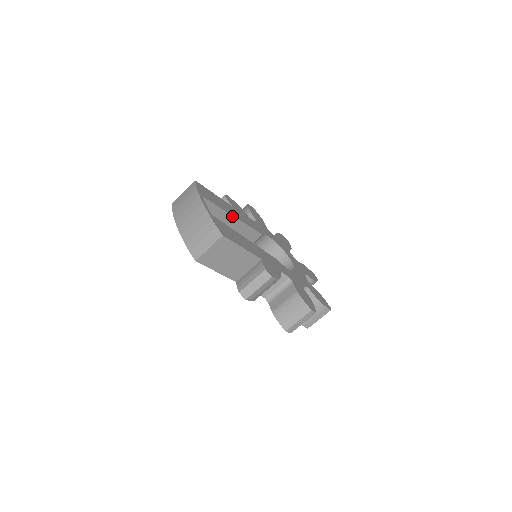
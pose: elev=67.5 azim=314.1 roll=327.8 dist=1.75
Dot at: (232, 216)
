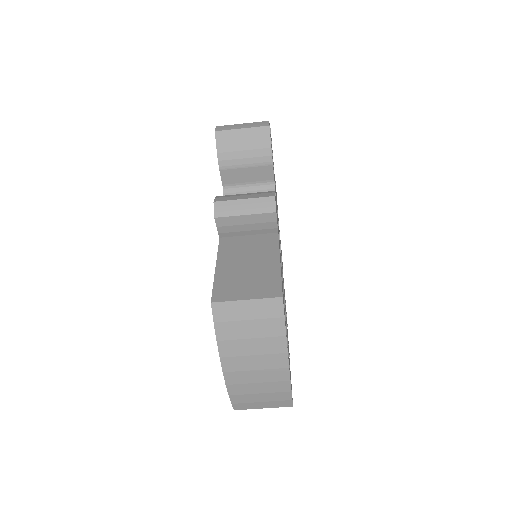
Dot at: occluded
